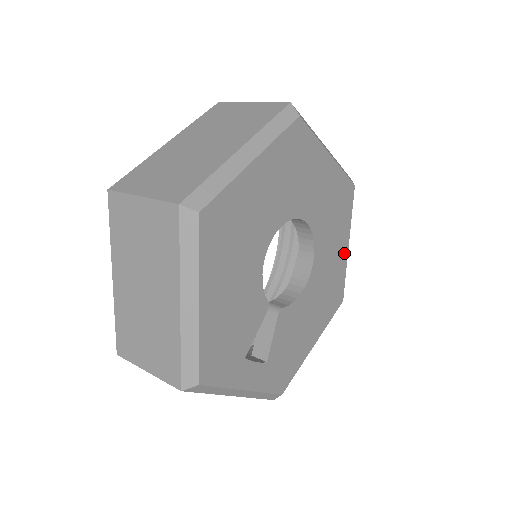
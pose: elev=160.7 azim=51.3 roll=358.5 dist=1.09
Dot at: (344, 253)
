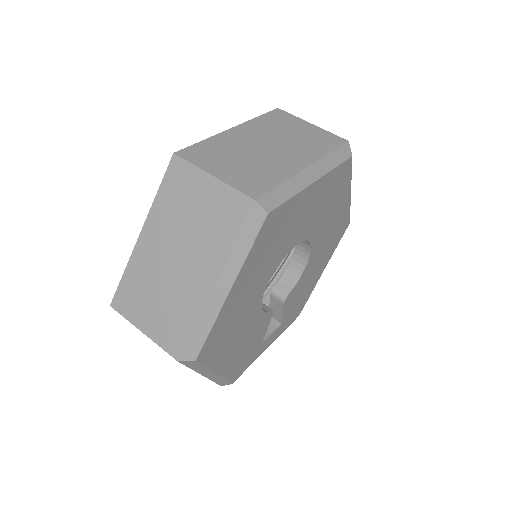
Dot at: (346, 203)
